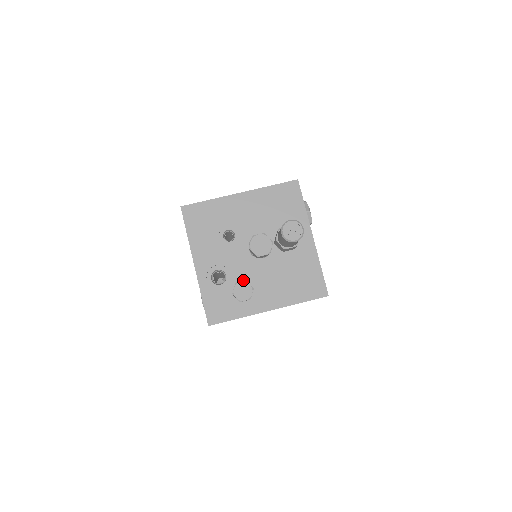
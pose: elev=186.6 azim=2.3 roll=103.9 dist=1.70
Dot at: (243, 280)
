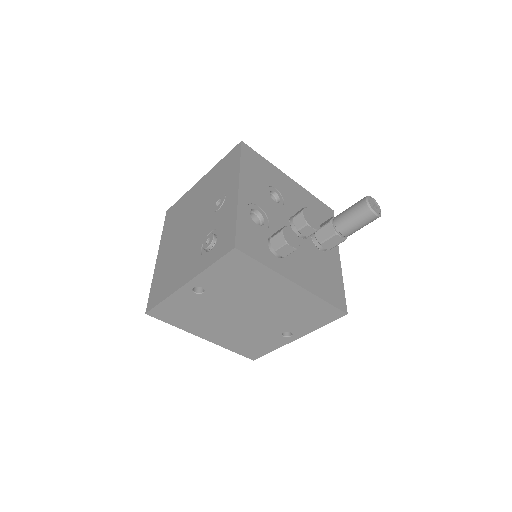
Dot at: occluded
